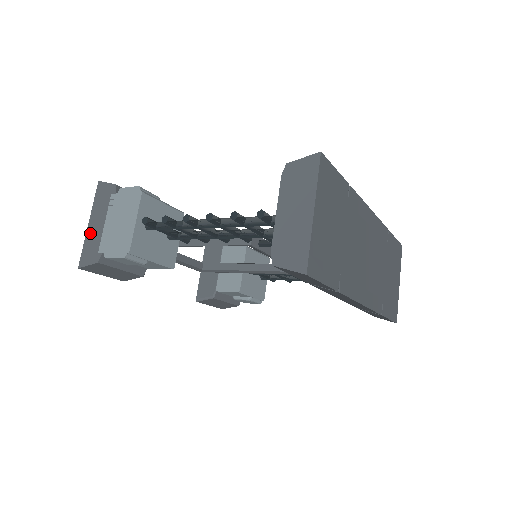
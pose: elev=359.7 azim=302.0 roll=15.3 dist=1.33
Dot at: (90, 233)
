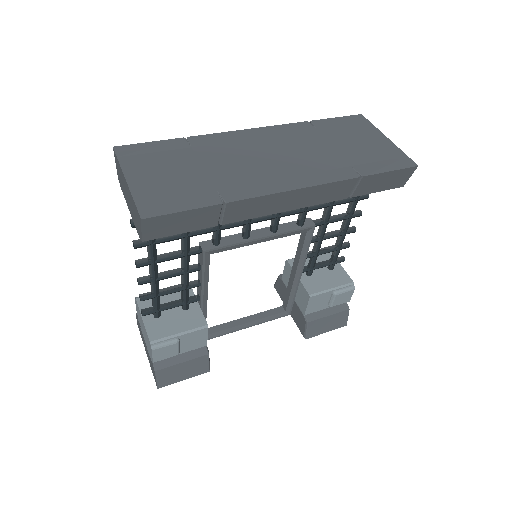
Dot at: (148, 358)
